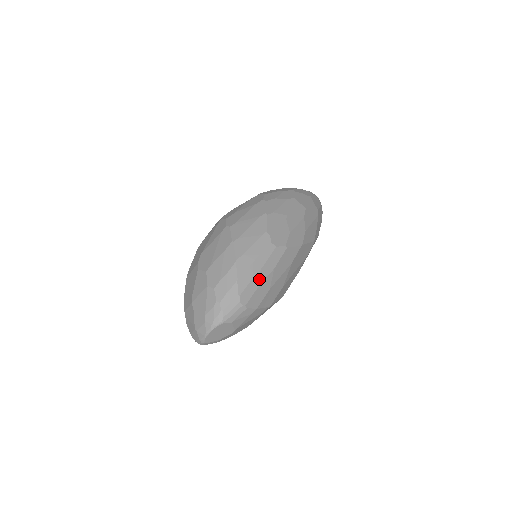
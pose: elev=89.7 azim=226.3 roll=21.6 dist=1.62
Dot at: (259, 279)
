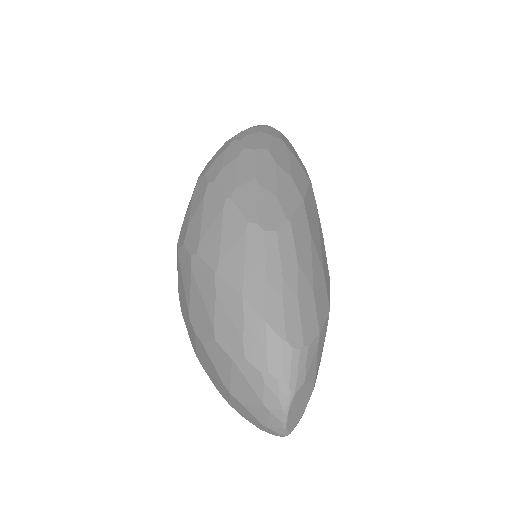
Dot at: (291, 294)
